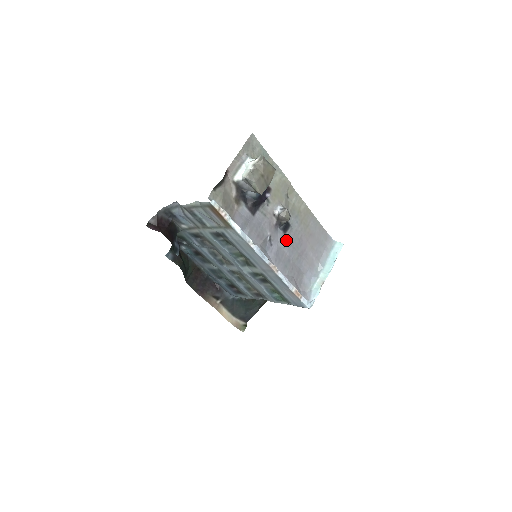
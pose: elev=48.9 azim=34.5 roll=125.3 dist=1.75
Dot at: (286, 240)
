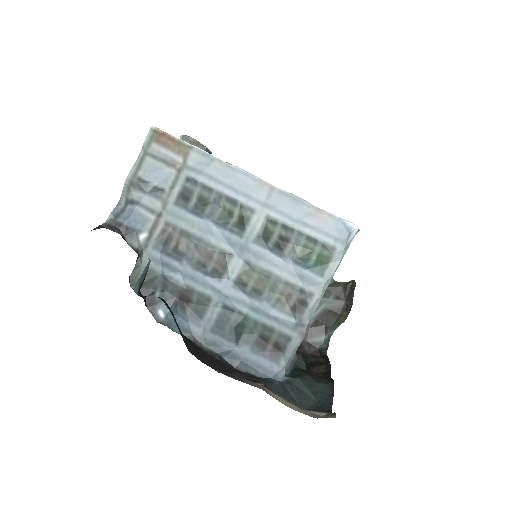
Dot at: occluded
